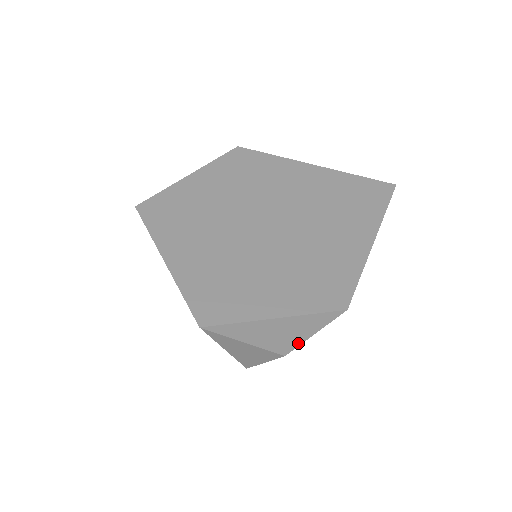
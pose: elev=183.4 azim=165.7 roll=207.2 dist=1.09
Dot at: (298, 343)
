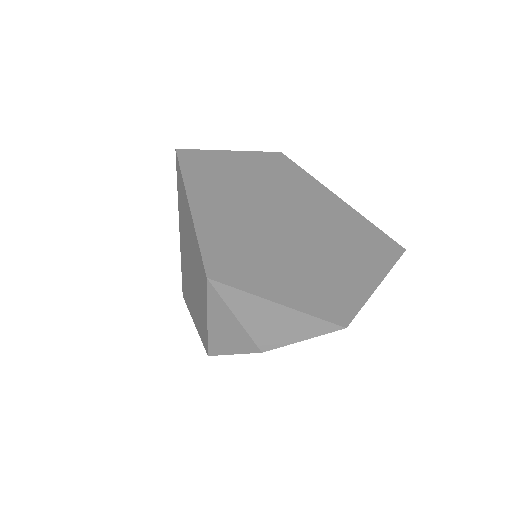
Dot at: (282, 343)
